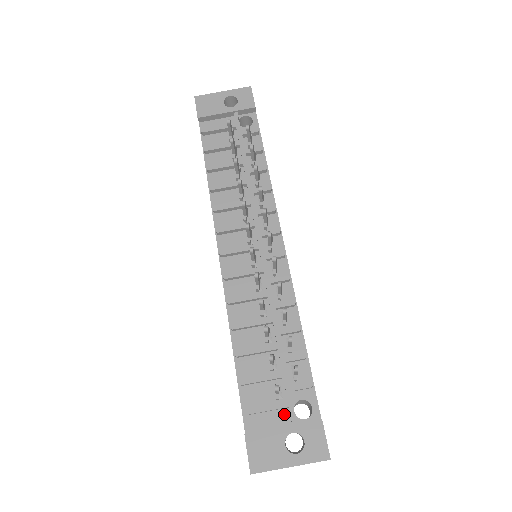
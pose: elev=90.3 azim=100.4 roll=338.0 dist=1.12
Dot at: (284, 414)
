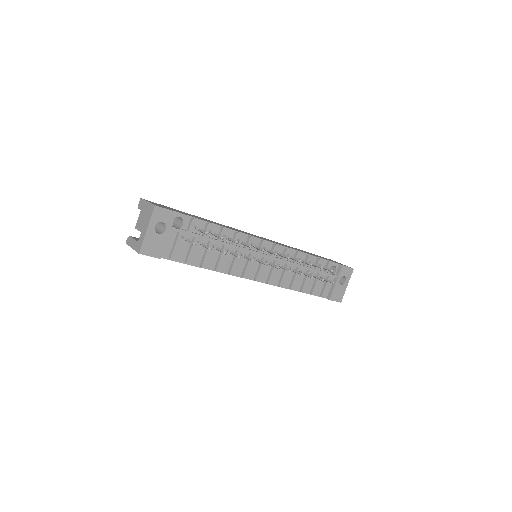
Dot at: (330, 279)
